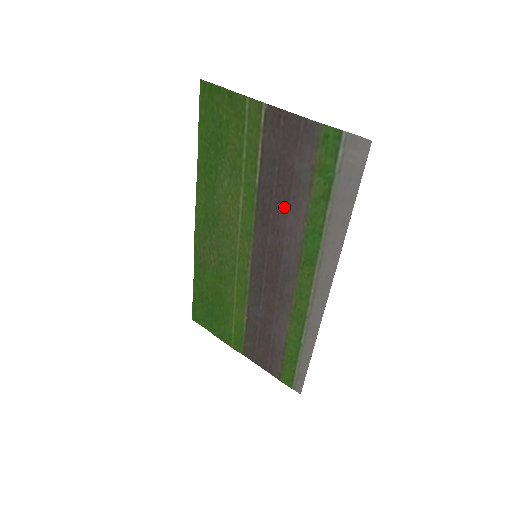
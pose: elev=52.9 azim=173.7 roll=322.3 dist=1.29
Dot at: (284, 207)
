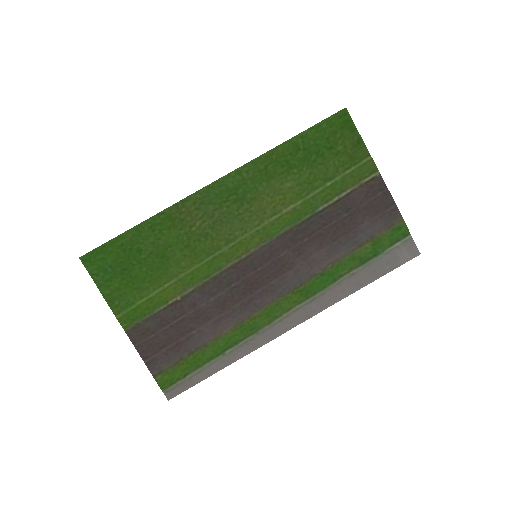
Dot at: (325, 242)
